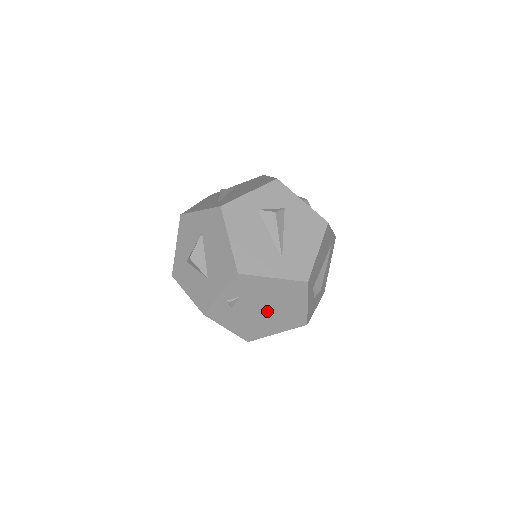
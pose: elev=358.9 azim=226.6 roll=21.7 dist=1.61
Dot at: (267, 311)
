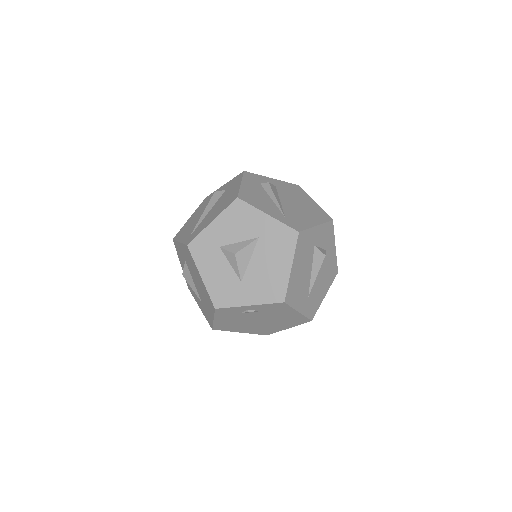
Dot at: (259, 322)
